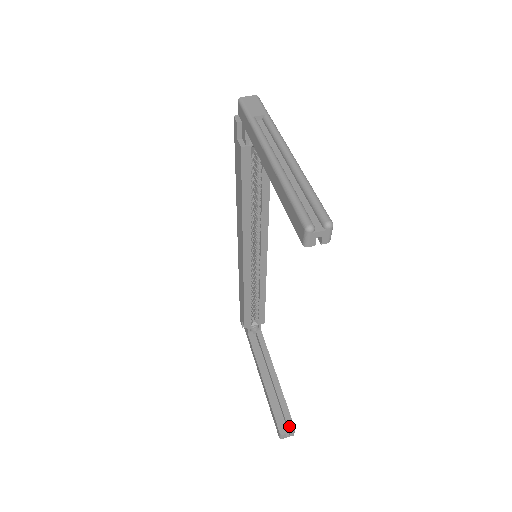
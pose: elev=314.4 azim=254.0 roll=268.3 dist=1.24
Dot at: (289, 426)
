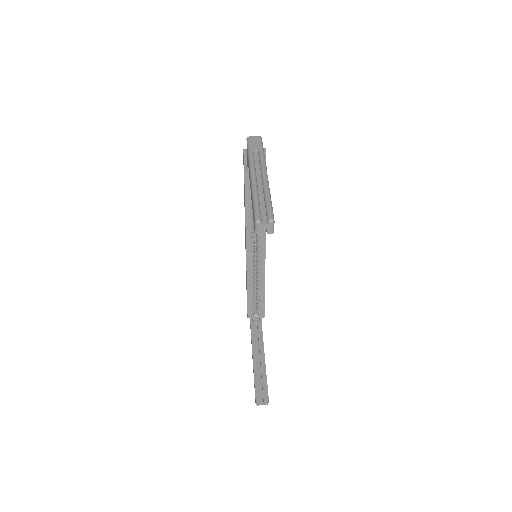
Dot at: (264, 396)
